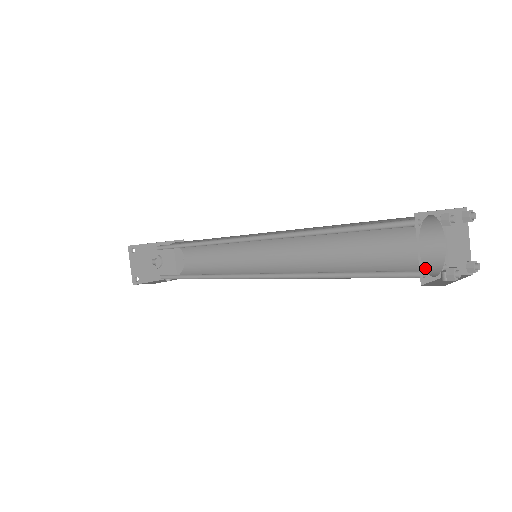
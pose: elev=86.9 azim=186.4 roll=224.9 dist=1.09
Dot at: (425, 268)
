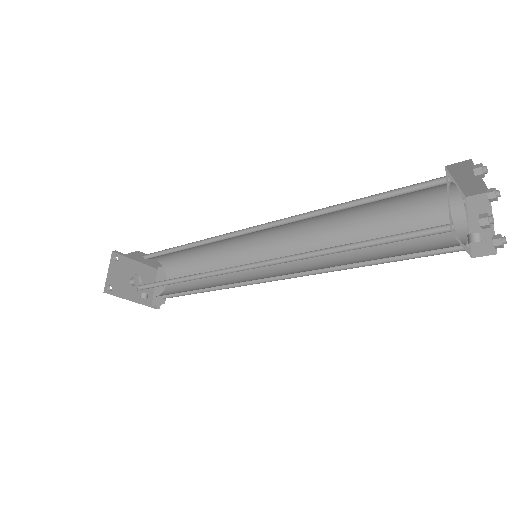
Dot at: (447, 246)
